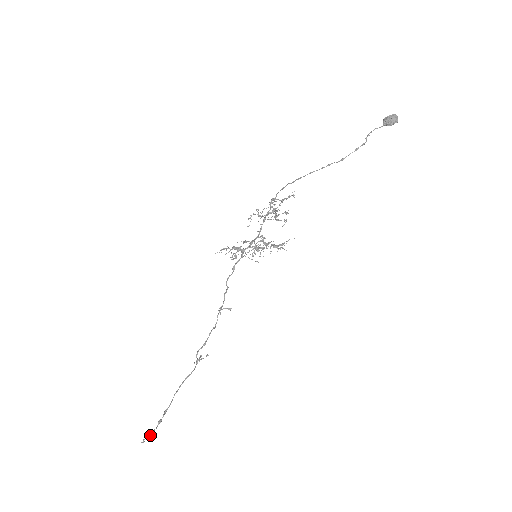
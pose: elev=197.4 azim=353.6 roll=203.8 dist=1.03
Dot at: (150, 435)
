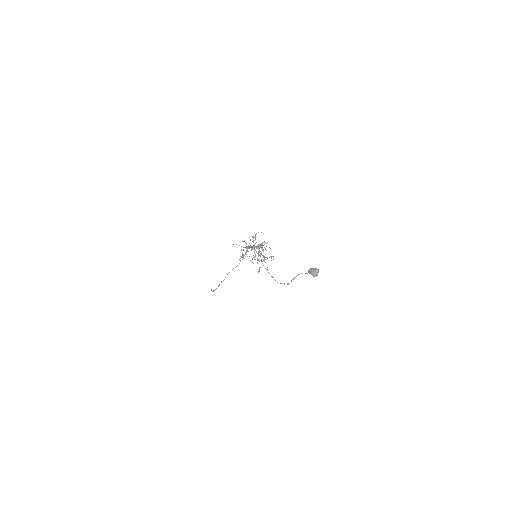
Dot at: occluded
